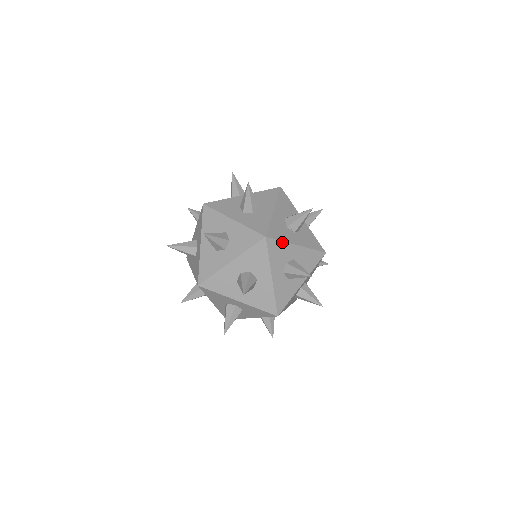
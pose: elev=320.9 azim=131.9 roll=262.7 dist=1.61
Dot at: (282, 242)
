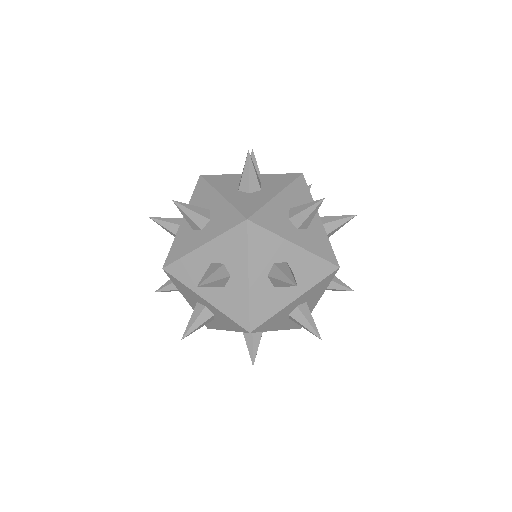
Dot at: occluded
